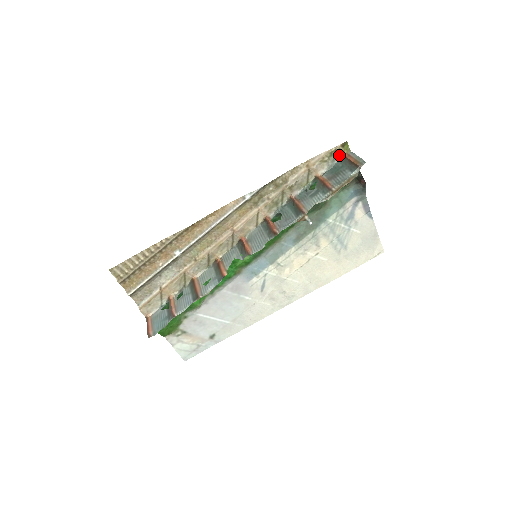
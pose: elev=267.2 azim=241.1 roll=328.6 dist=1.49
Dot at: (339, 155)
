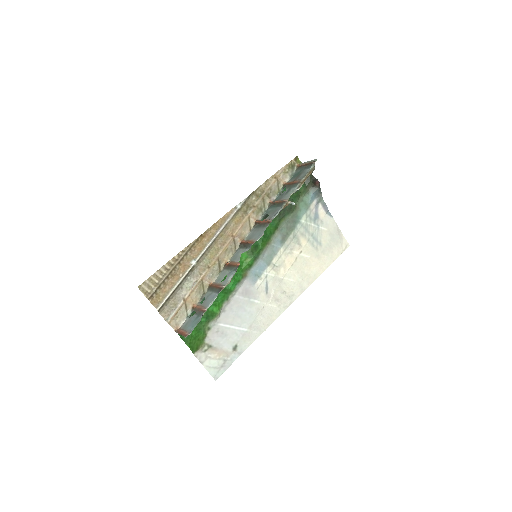
Dot at: (295, 167)
